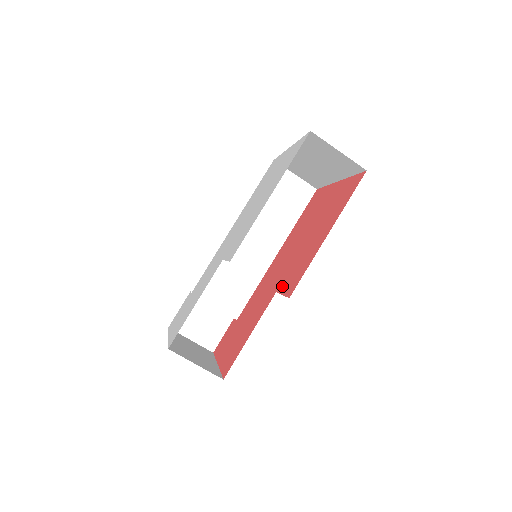
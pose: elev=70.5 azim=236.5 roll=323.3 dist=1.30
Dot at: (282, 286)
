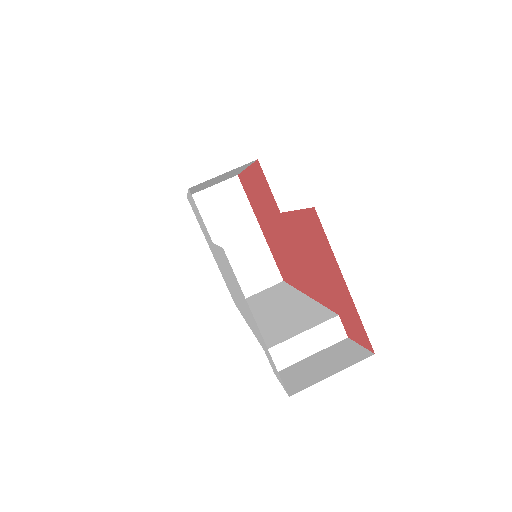
Dot at: (274, 203)
